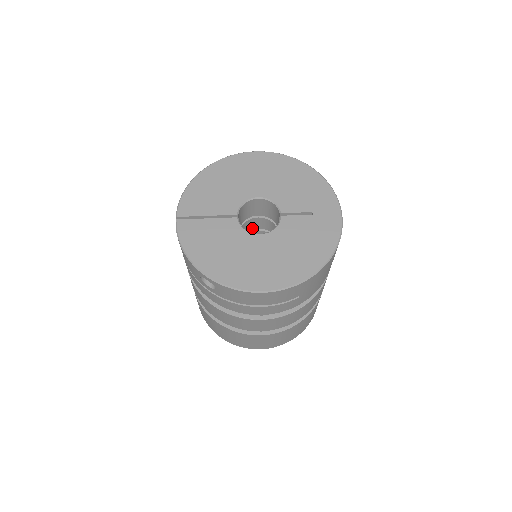
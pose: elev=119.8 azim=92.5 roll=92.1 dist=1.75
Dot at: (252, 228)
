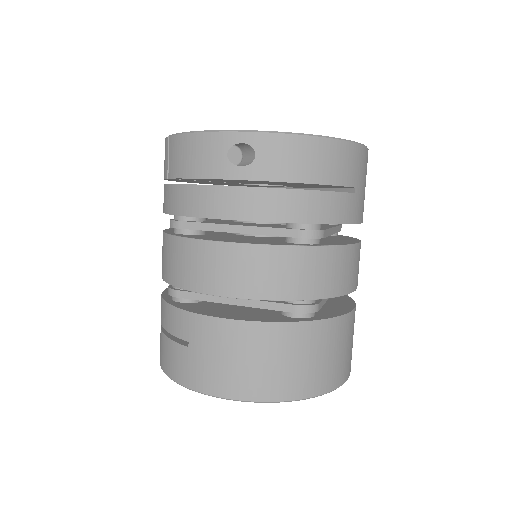
Dot at: occluded
